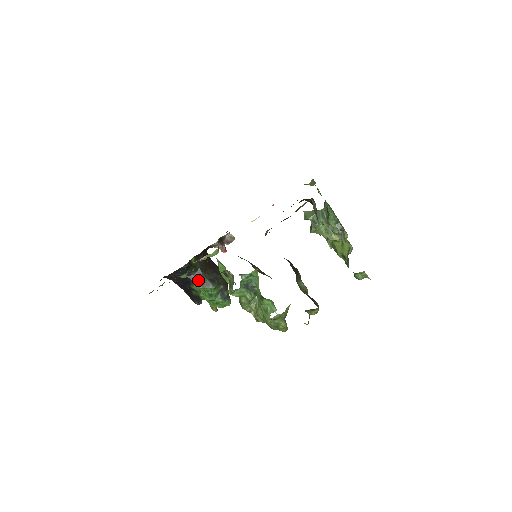
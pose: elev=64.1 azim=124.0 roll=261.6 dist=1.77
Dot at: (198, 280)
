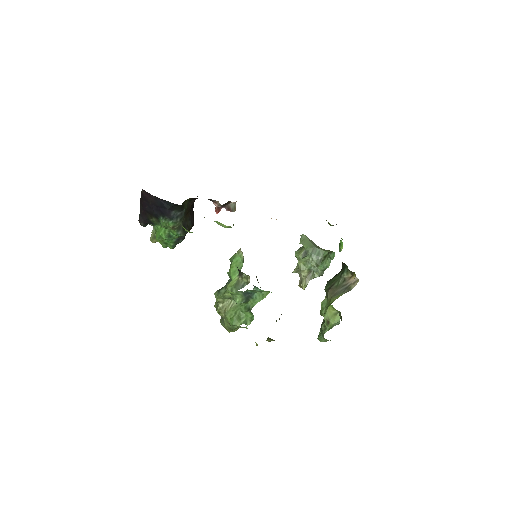
Dot at: (175, 220)
